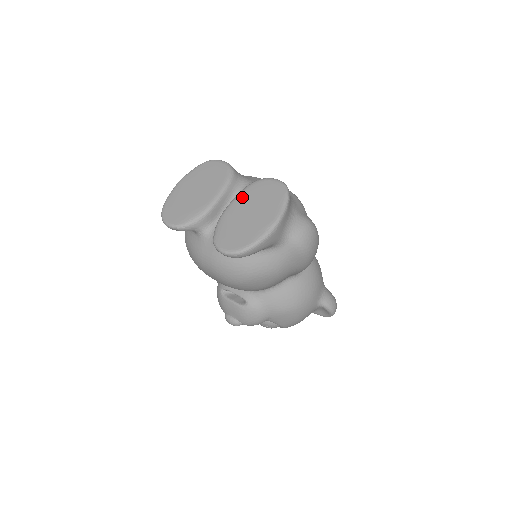
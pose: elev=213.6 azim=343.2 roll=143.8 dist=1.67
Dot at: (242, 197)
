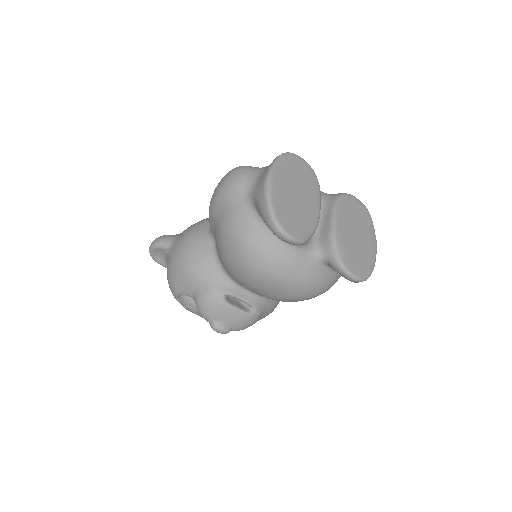
Dot at: (342, 213)
